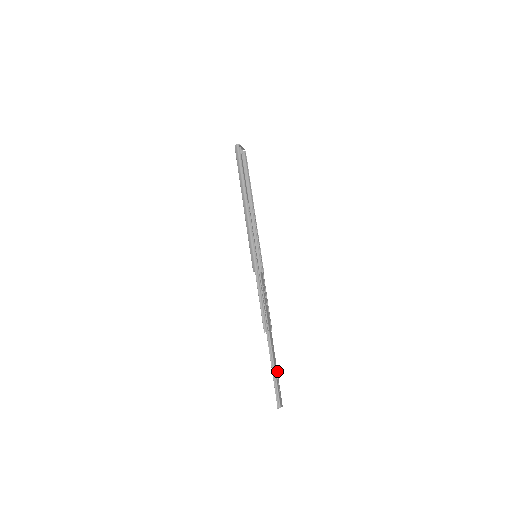
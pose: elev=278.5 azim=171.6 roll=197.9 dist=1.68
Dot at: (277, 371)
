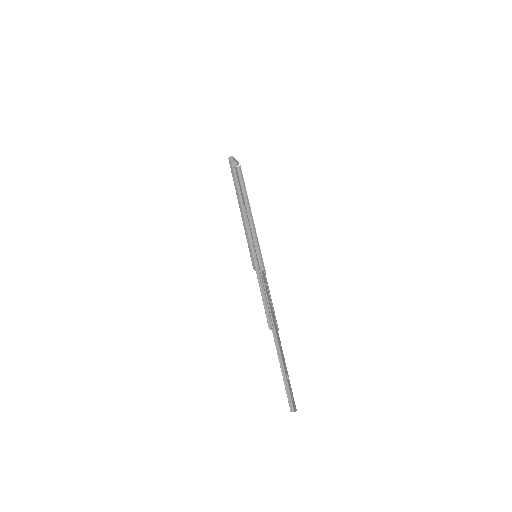
Dot at: (287, 372)
